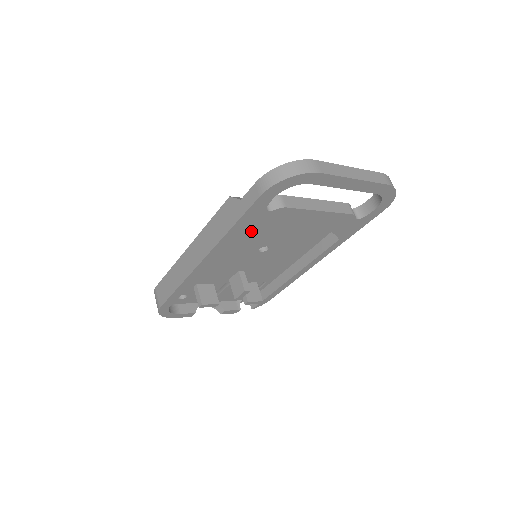
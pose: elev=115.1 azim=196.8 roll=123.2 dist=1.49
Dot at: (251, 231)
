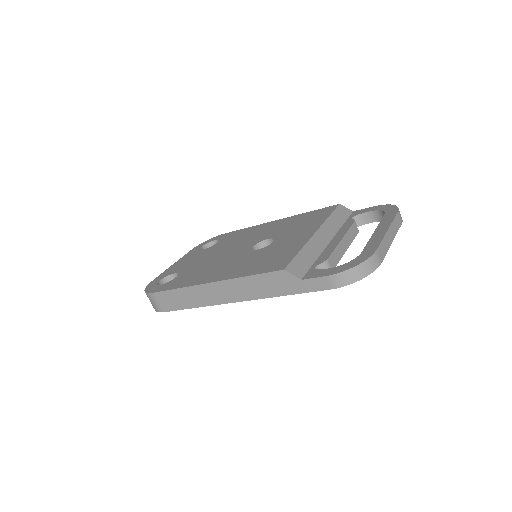
Dot at: occluded
